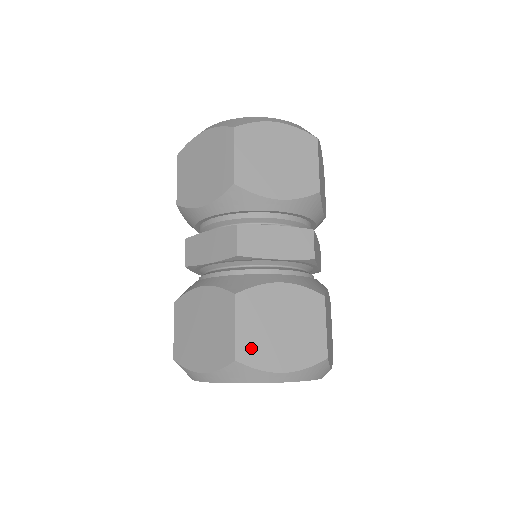
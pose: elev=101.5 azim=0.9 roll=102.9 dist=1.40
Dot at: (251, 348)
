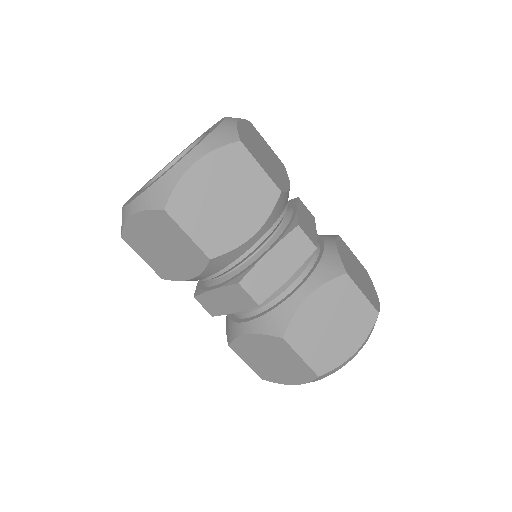
Dot at: (323, 359)
